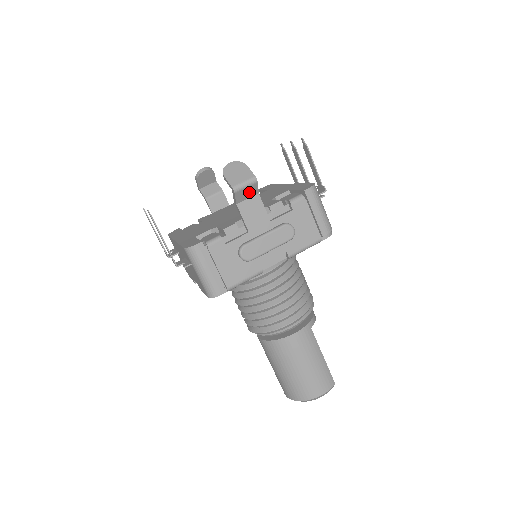
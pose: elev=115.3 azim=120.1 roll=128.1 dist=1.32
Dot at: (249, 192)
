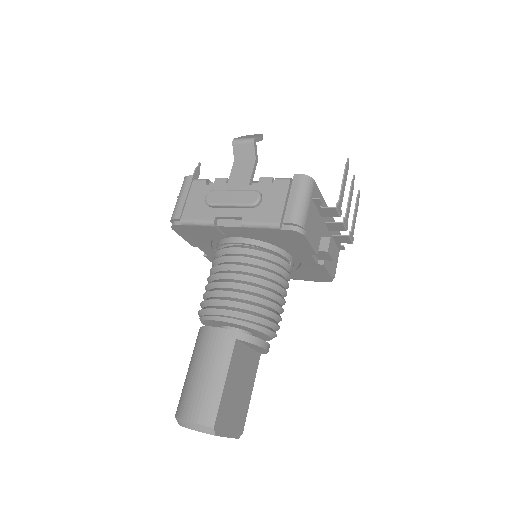
Dot at: (246, 152)
